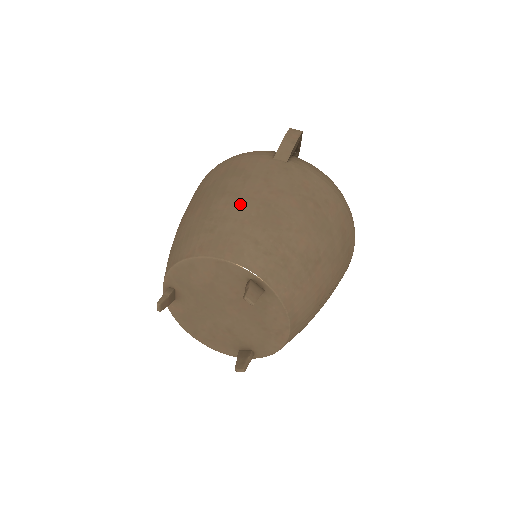
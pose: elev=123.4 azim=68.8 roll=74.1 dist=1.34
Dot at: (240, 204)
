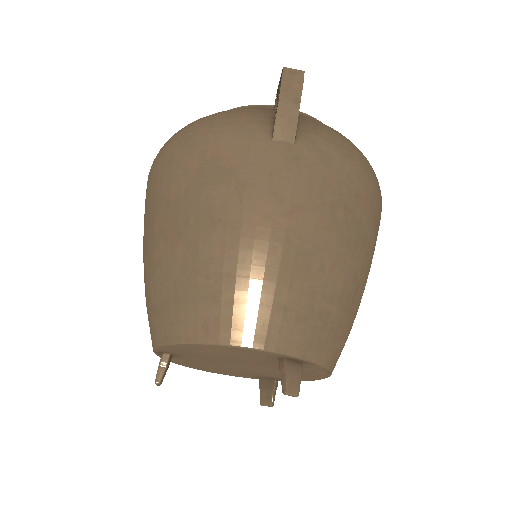
Dot at: (245, 246)
